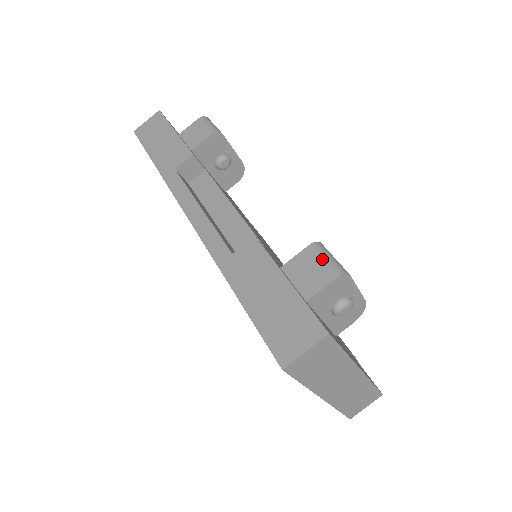
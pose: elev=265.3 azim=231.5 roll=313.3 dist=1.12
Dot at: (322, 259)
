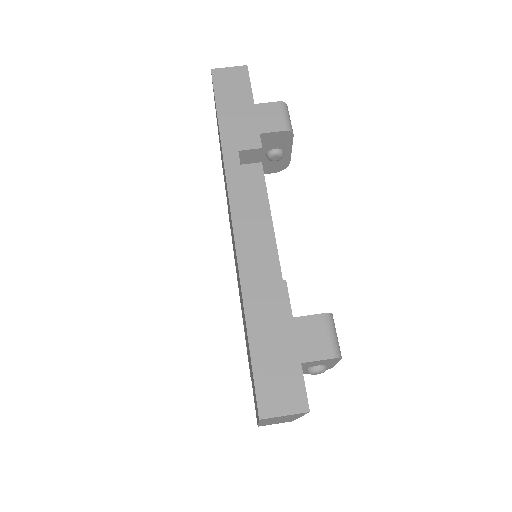
Dot at: (329, 334)
